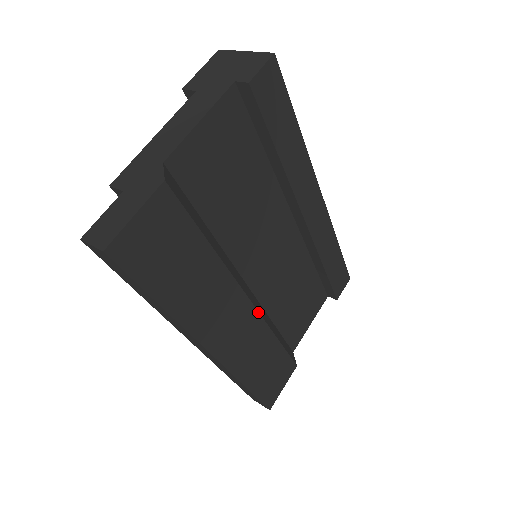
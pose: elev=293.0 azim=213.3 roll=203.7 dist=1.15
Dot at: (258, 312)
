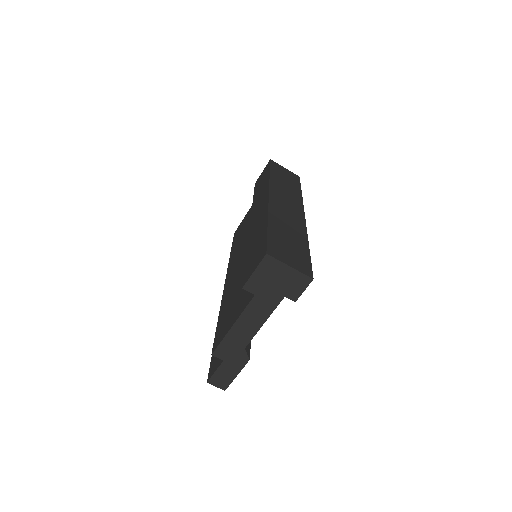
Dot at: occluded
